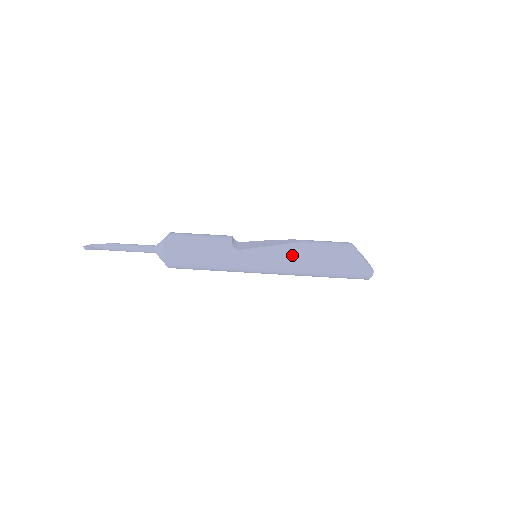
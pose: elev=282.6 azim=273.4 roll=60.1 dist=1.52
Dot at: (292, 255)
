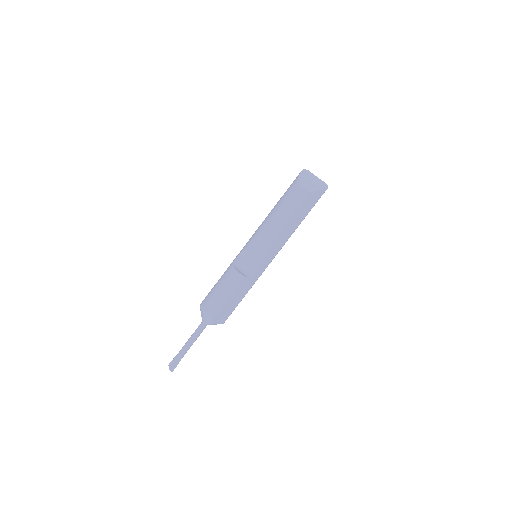
Dot at: (283, 239)
